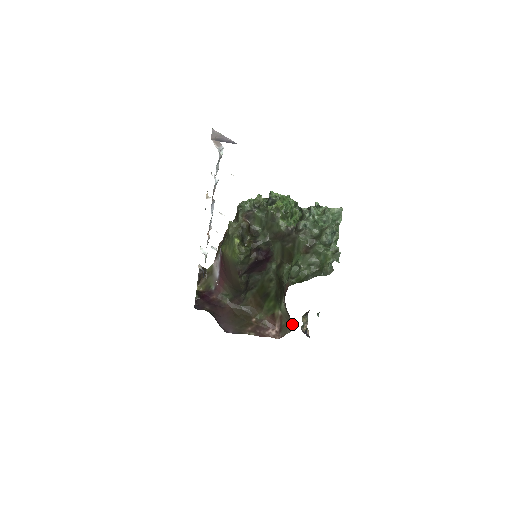
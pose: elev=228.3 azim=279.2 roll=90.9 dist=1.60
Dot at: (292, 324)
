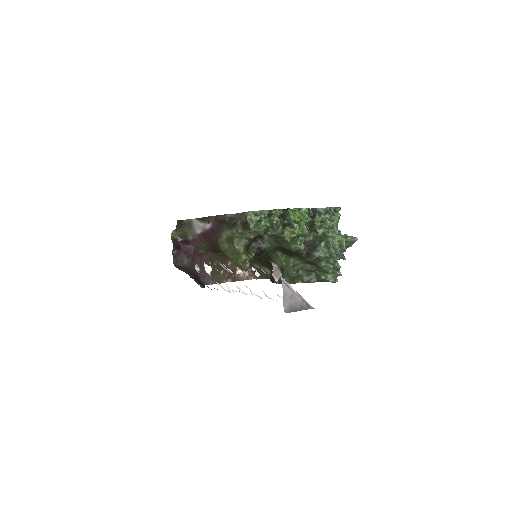
Dot at: (268, 278)
